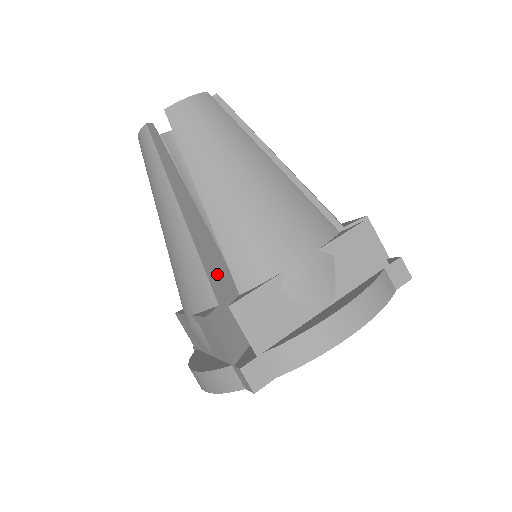
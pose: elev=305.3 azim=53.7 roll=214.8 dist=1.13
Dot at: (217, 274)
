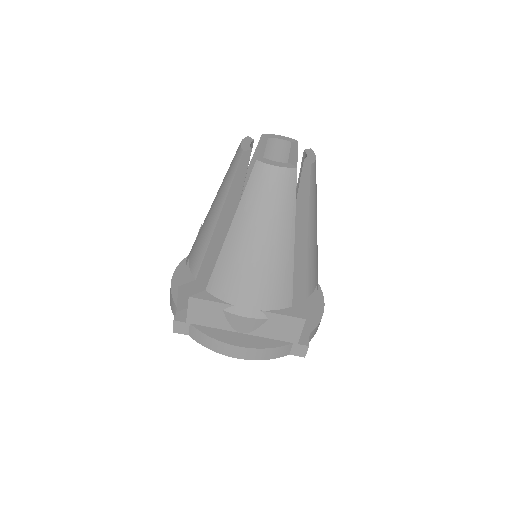
Dot at: (212, 261)
